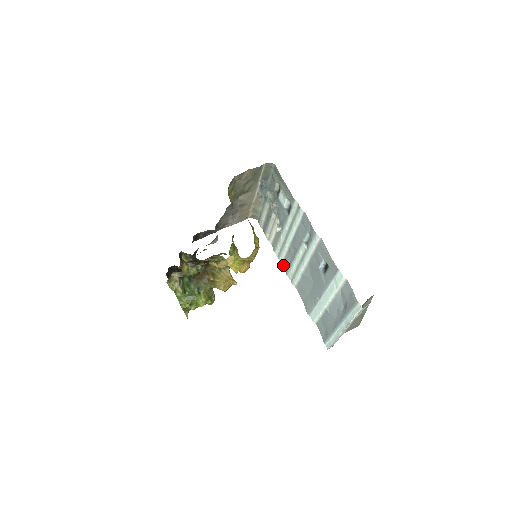
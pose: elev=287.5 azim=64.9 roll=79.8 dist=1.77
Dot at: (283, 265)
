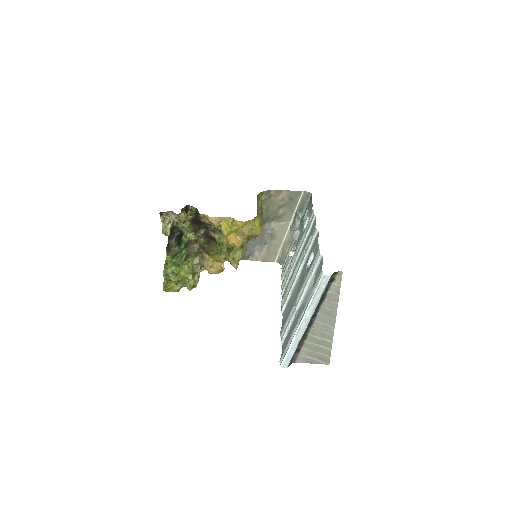
Dot at: (282, 296)
